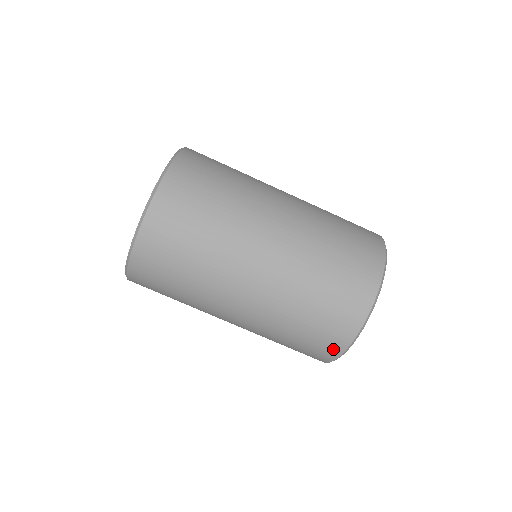
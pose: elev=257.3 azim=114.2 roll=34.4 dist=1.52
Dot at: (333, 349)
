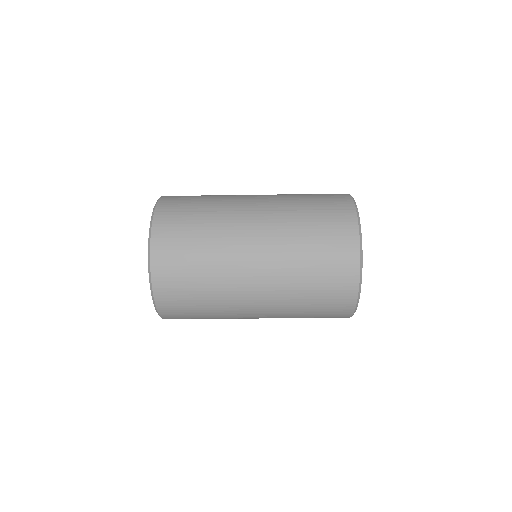
Dot at: (347, 304)
